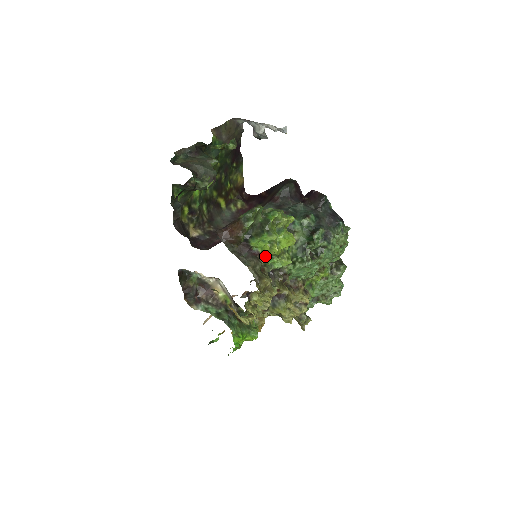
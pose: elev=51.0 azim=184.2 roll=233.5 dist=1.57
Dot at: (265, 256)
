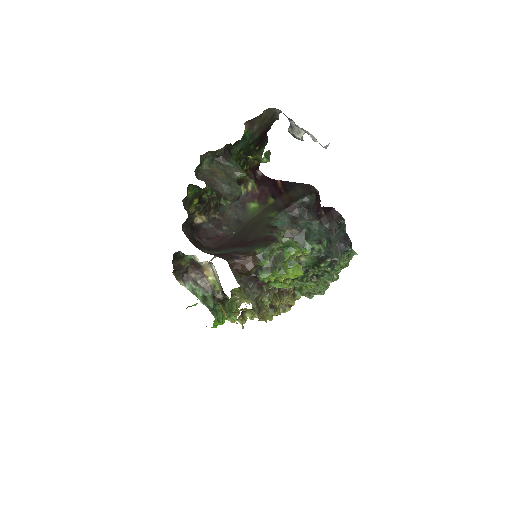
Dot at: occluded
